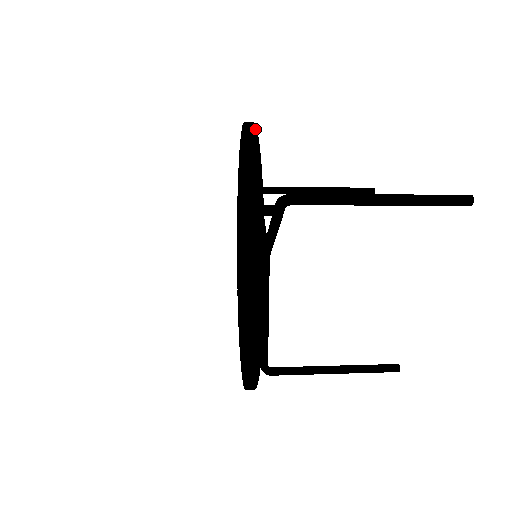
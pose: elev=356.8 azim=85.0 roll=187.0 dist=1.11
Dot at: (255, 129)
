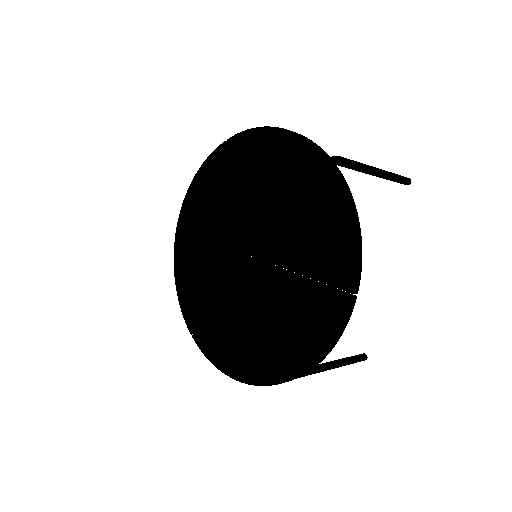
Dot at: occluded
